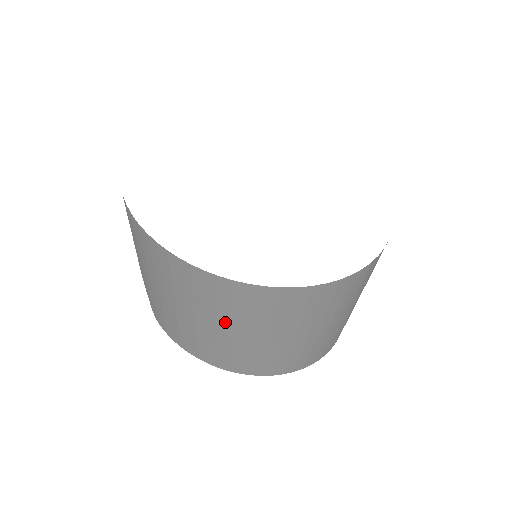
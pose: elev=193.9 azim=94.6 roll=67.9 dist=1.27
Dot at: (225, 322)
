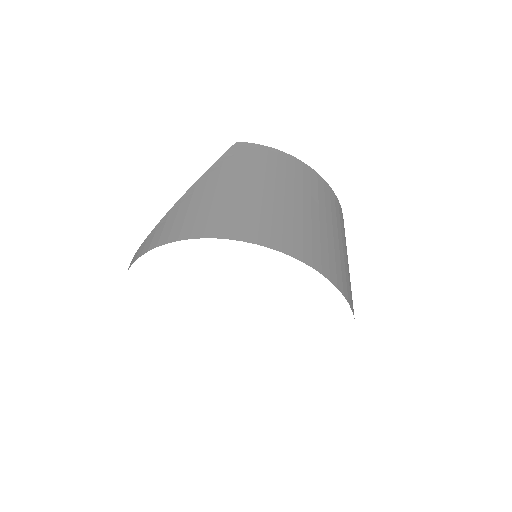
Dot at: occluded
